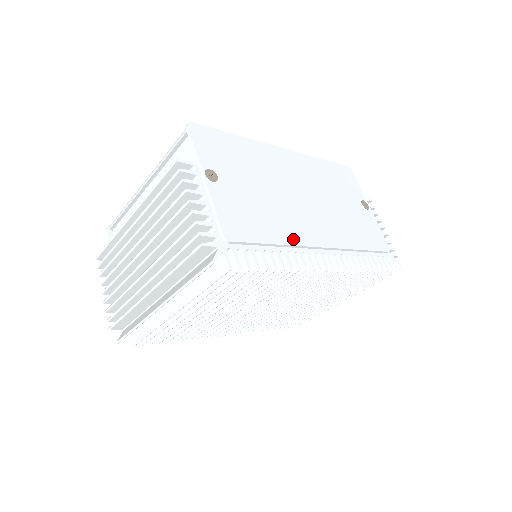
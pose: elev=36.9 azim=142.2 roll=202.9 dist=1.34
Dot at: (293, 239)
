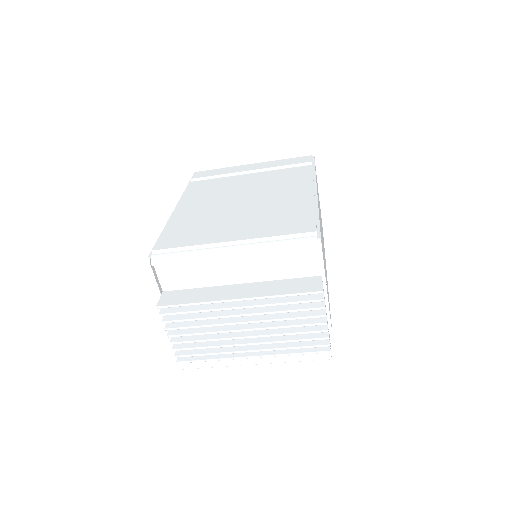
Dot at: occluded
